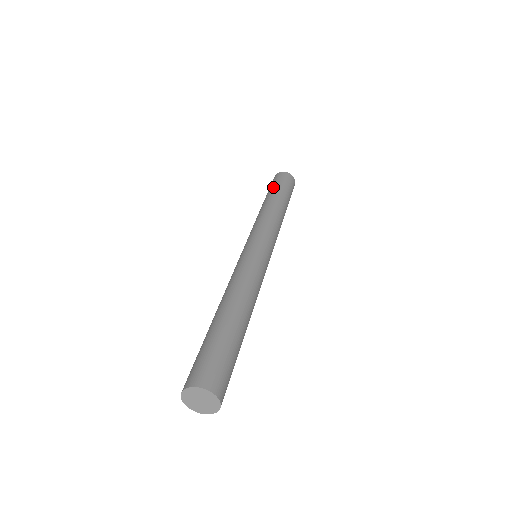
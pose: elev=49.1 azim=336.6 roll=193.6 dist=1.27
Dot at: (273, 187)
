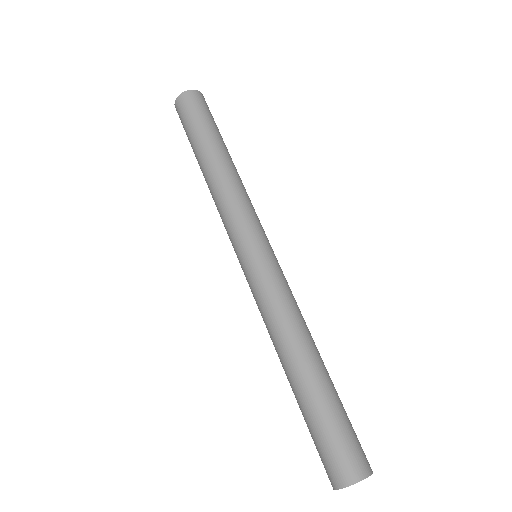
Dot at: (200, 127)
